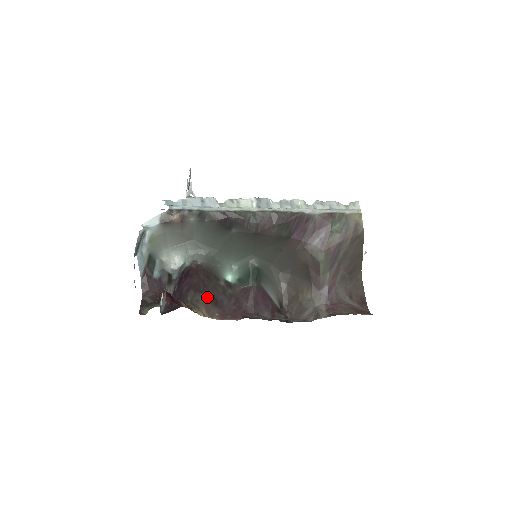
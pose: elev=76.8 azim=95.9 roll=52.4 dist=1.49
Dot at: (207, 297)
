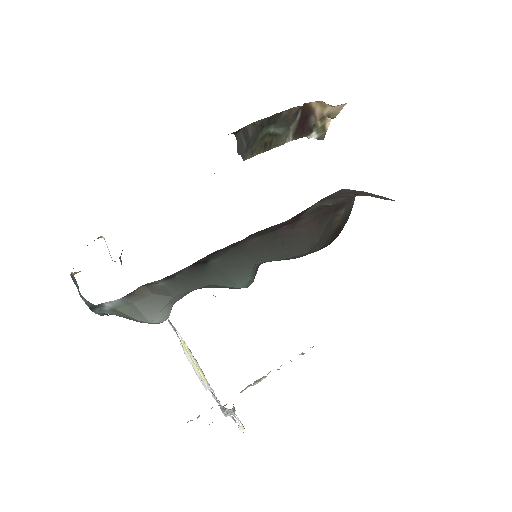
Dot at: occluded
